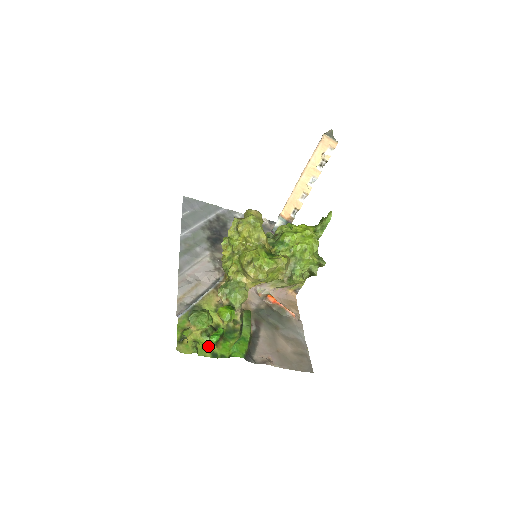
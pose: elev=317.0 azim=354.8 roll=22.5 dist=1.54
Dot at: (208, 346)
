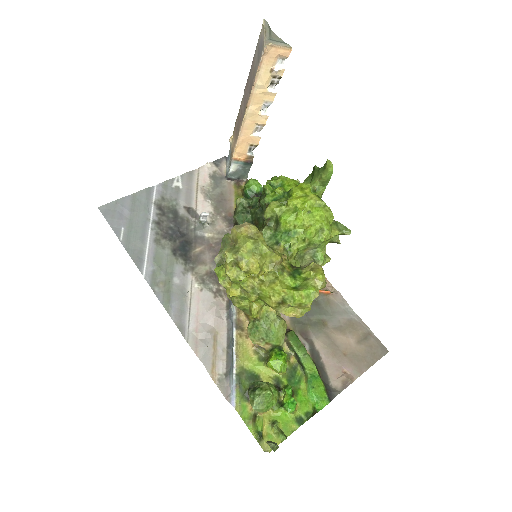
Dot at: (287, 415)
